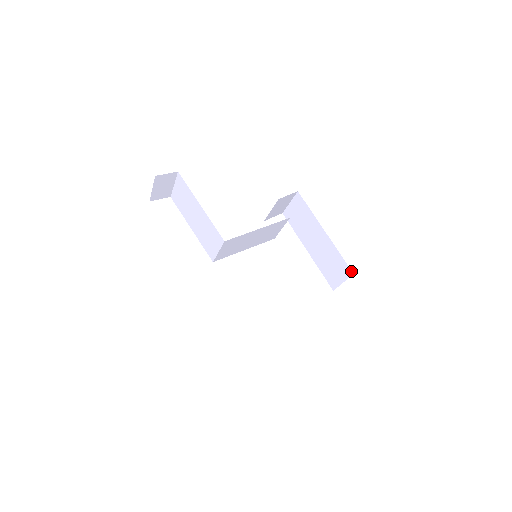
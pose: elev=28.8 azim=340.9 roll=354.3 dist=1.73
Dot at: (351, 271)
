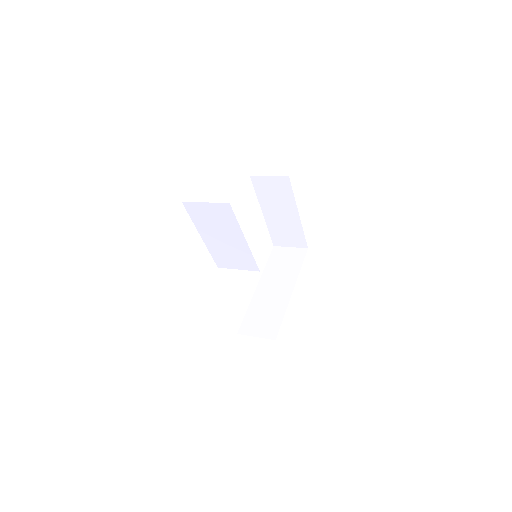
Dot at: (307, 246)
